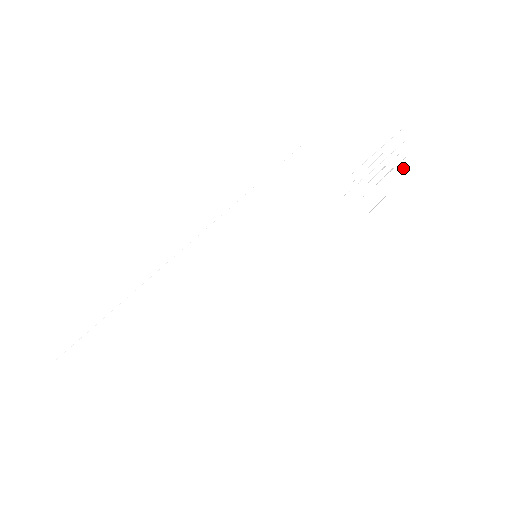
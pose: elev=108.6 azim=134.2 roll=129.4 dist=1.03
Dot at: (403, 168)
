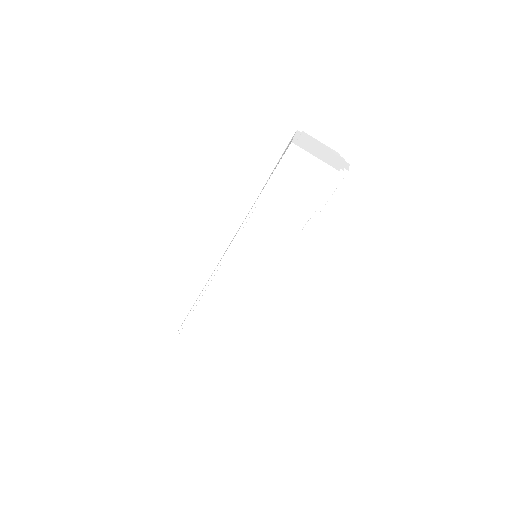
Dot at: occluded
